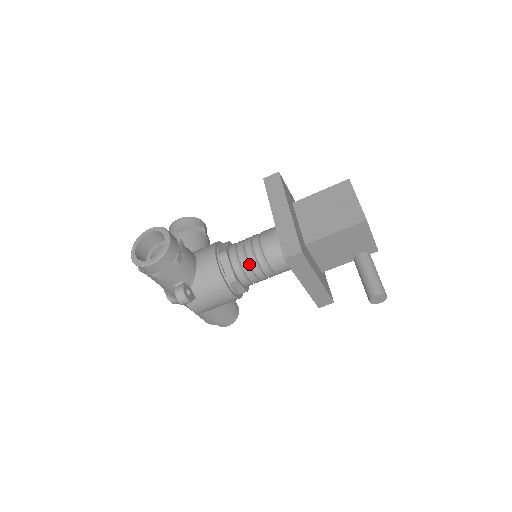
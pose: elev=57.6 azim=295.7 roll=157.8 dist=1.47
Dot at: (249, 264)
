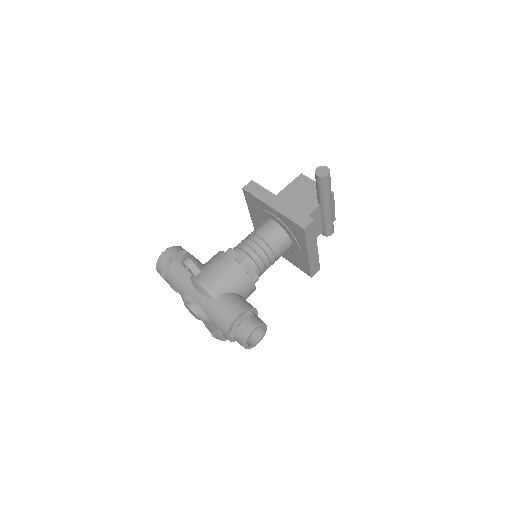
Dot at: (242, 242)
